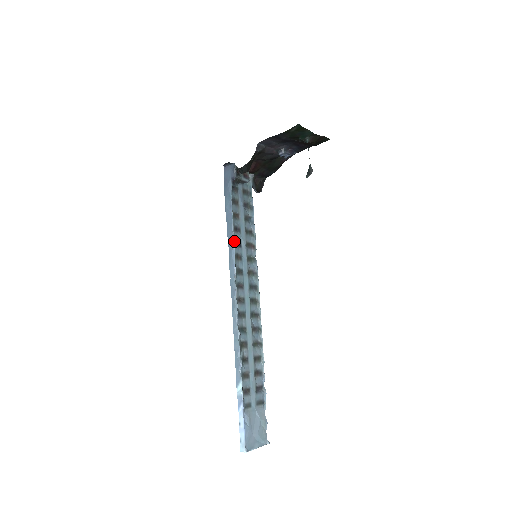
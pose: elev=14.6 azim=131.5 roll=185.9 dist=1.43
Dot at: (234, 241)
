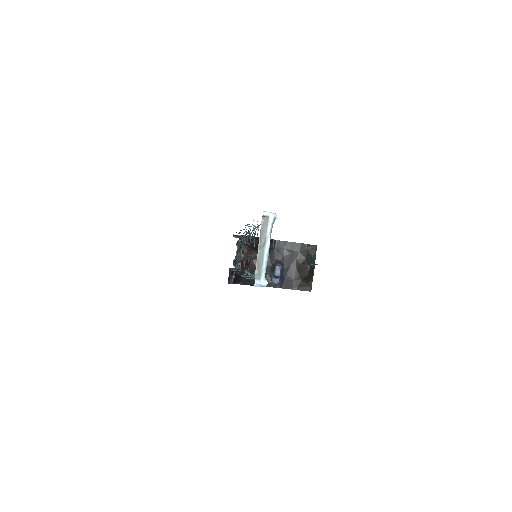
Dot at: occluded
